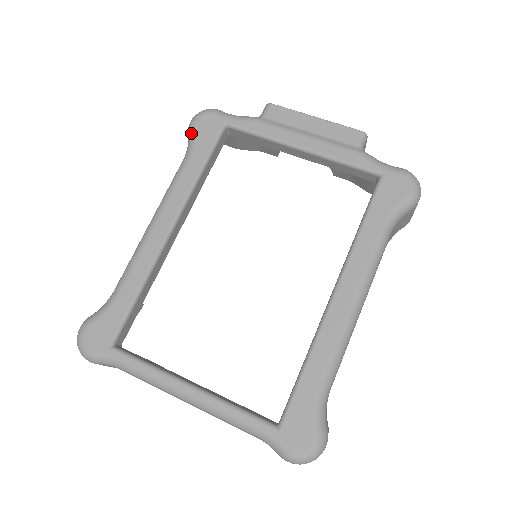
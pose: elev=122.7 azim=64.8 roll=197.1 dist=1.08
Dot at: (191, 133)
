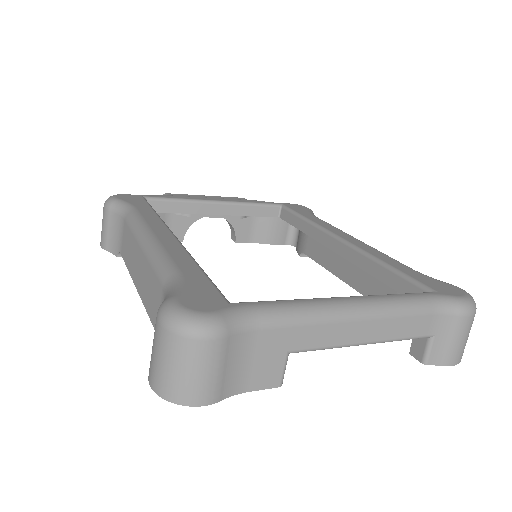
Dot at: (118, 202)
